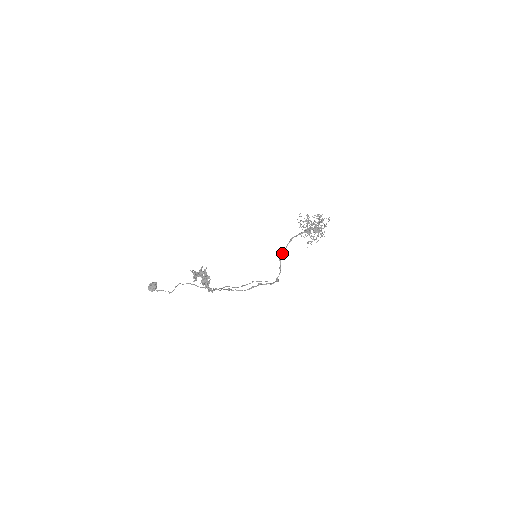
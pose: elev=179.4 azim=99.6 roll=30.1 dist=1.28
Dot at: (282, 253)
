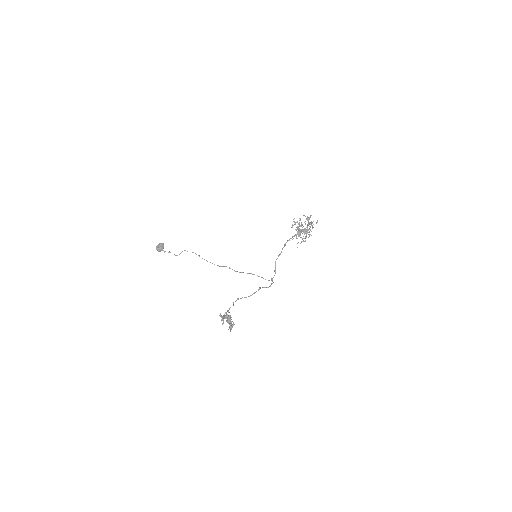
Dot at: (277, 258)
